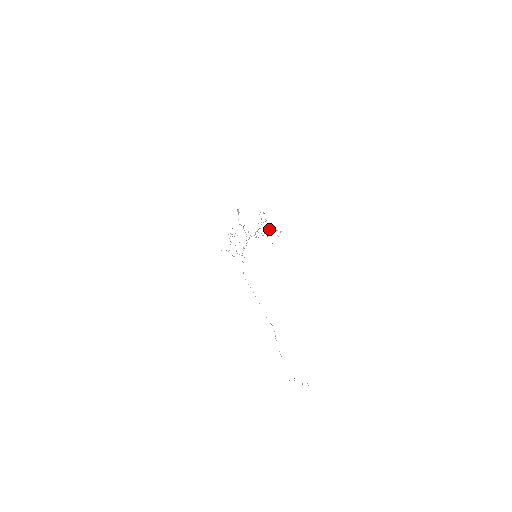
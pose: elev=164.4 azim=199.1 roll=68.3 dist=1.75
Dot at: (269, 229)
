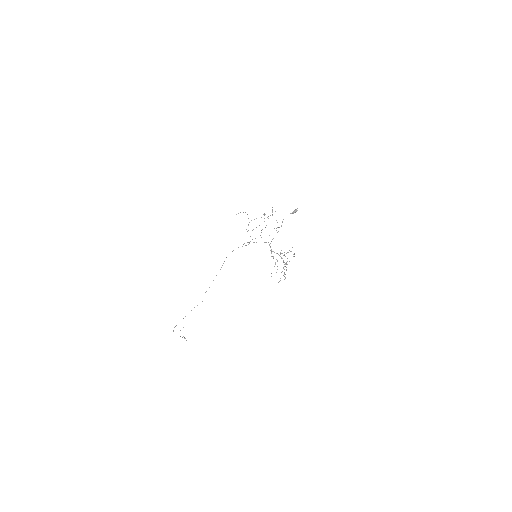
Dot at: occluded
